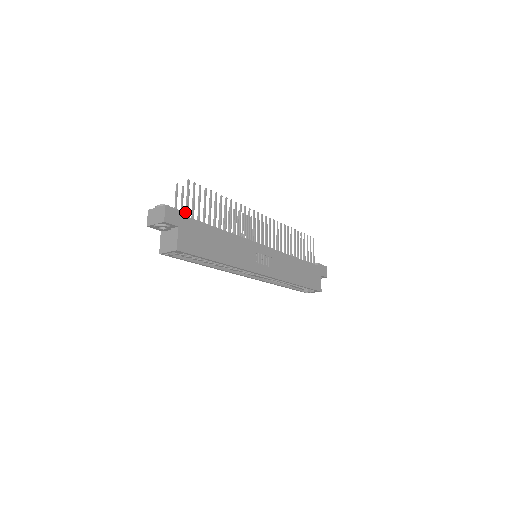
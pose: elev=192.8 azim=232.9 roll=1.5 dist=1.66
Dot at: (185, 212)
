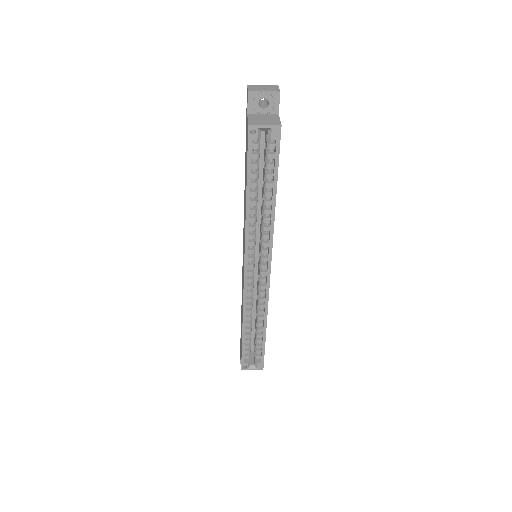
Dot at: occluded
